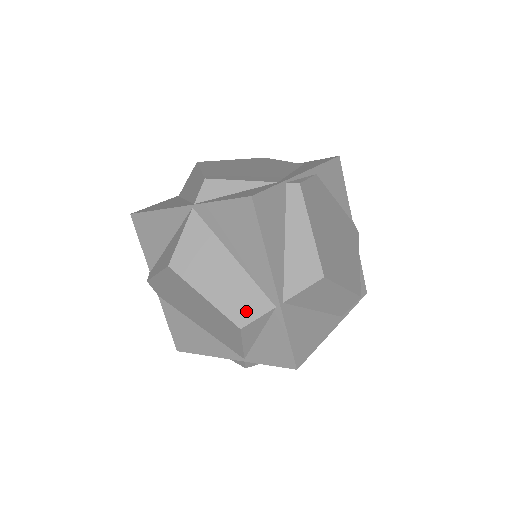
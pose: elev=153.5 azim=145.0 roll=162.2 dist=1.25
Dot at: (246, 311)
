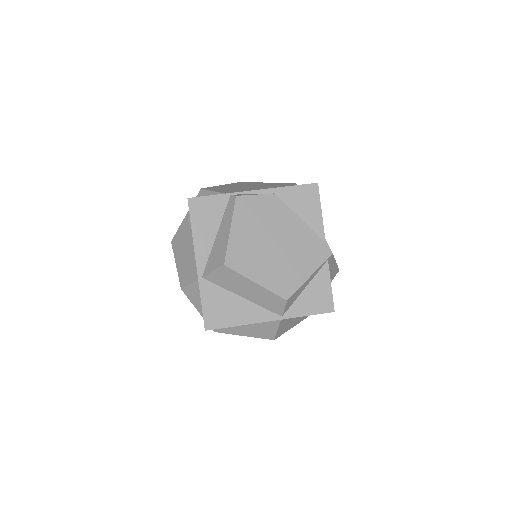
Dot at: (187, 278)
